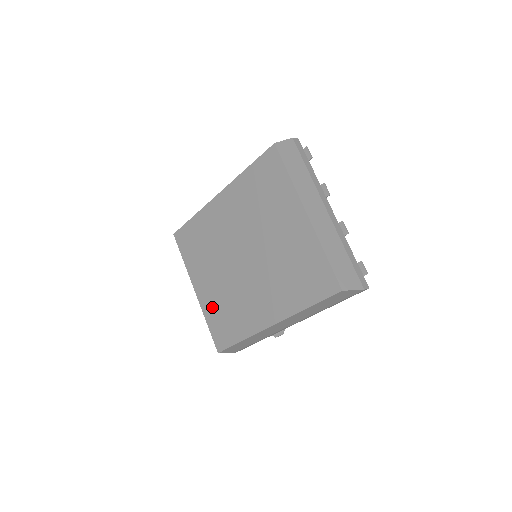
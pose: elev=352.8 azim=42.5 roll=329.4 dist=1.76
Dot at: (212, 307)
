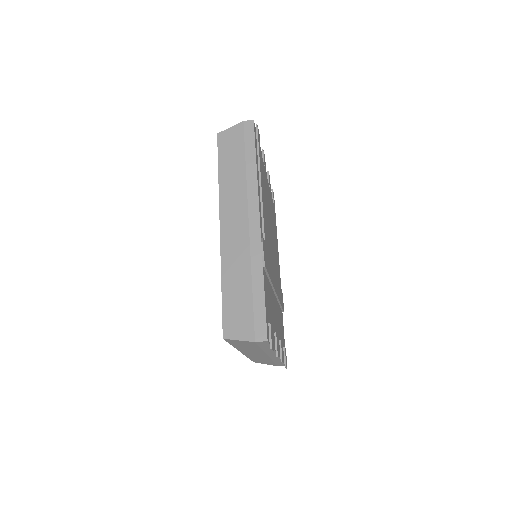
Dot at: occluded
